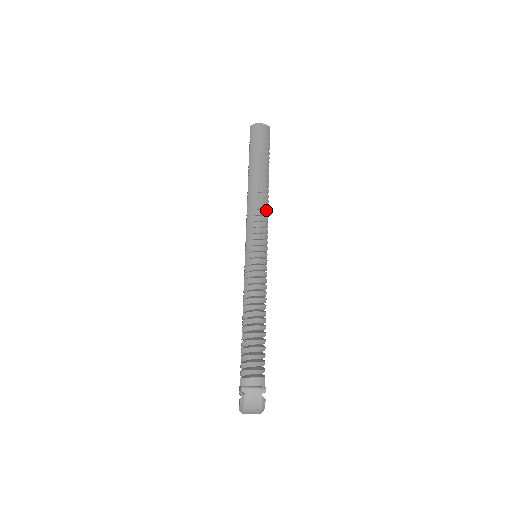
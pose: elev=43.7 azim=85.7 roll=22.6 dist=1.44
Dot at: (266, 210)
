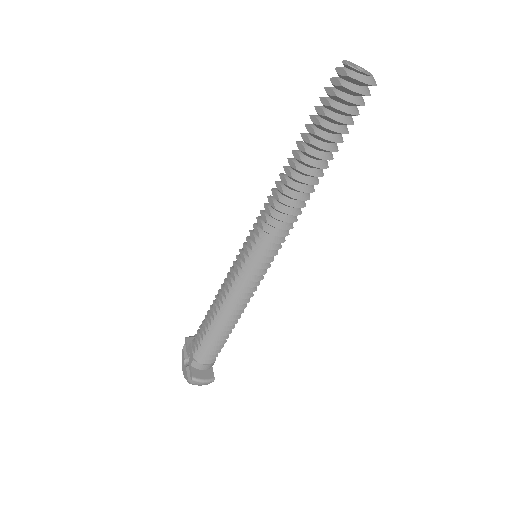
Dot at: occluded
